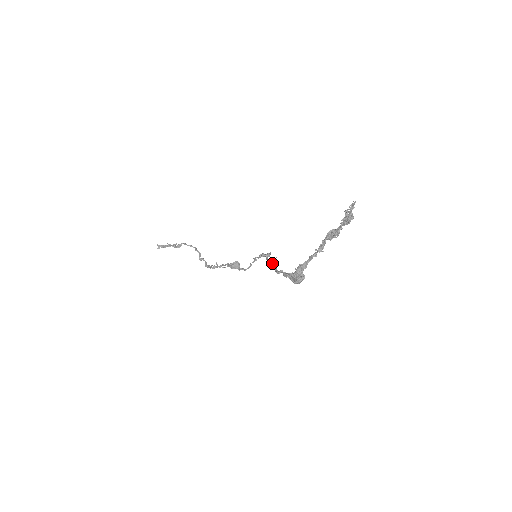
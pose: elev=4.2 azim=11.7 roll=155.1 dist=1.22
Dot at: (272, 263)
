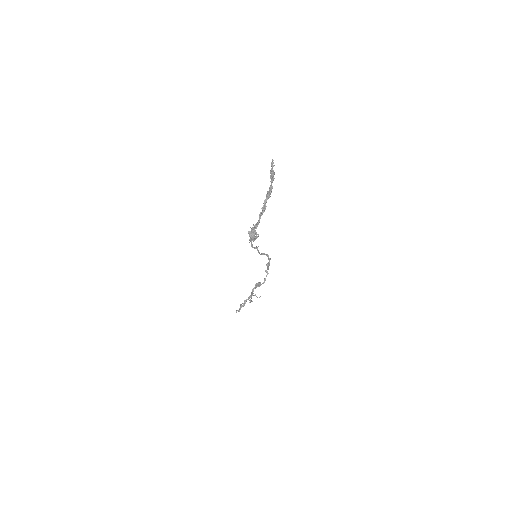
Dot at: (255, 247)
